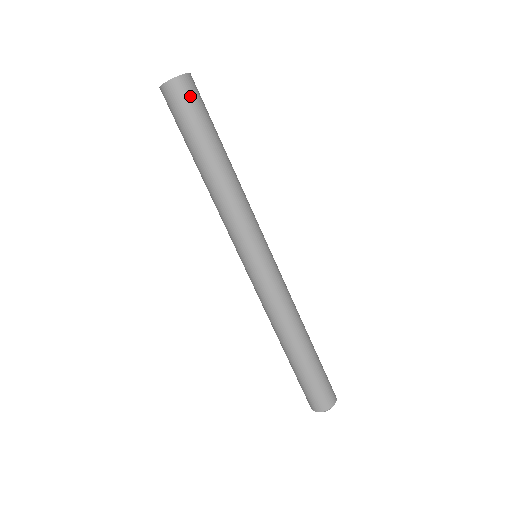
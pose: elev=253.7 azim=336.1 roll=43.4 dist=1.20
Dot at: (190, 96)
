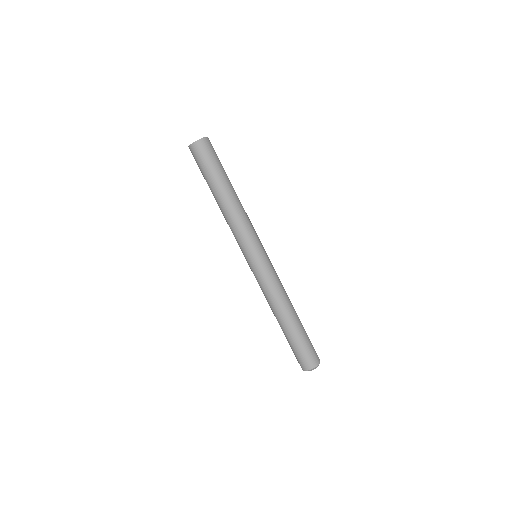
Dot at: (209, 151)
